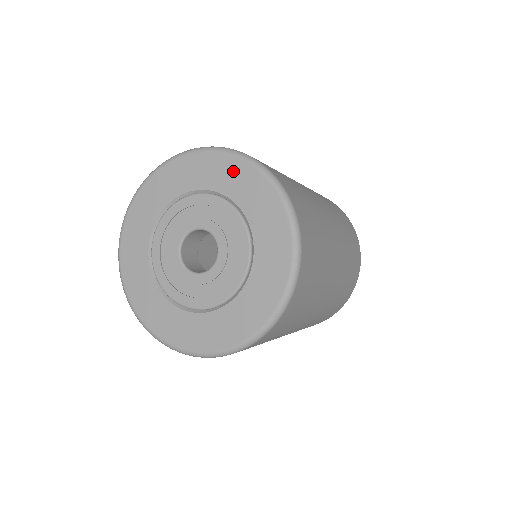
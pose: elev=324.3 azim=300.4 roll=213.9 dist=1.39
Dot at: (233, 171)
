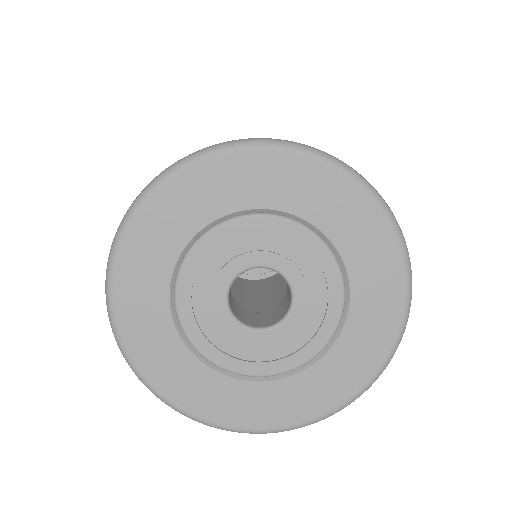
Dot at: (281, 172)
